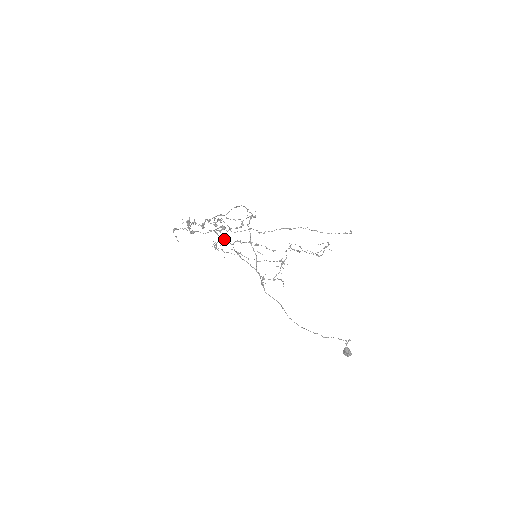
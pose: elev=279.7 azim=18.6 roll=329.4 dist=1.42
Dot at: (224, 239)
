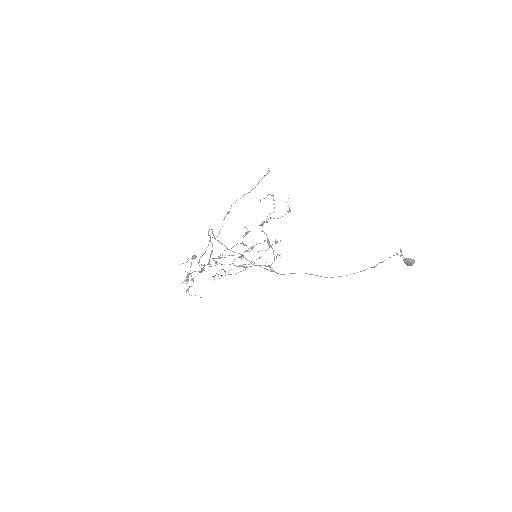
Dot at: occluded
